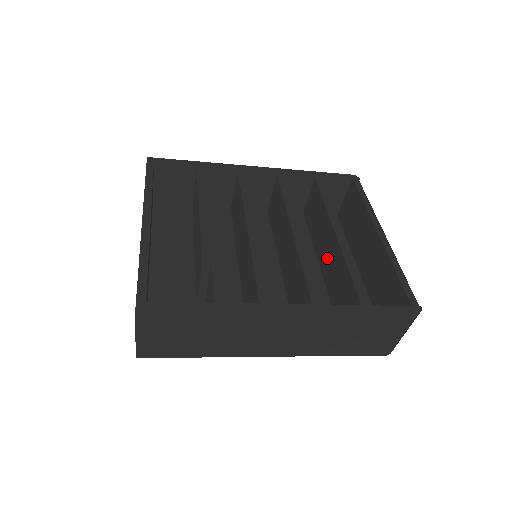
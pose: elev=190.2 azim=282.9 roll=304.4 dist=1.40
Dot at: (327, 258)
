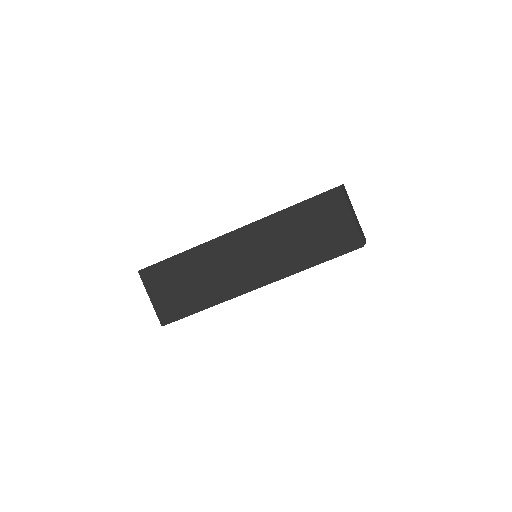
Dot at: occluded
